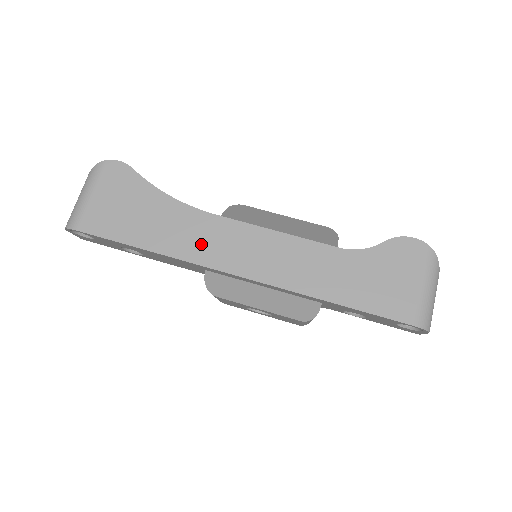
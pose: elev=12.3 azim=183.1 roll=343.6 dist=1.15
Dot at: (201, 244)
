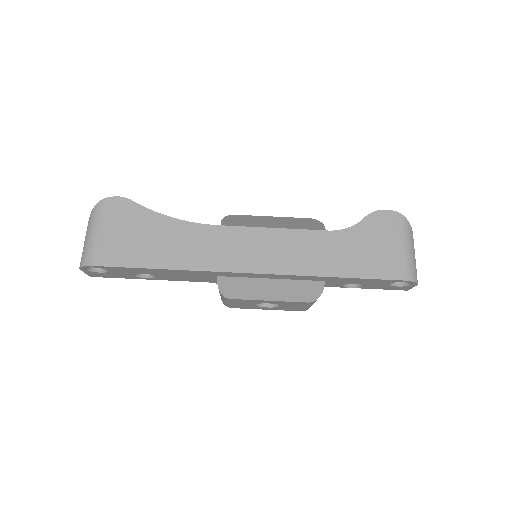
Dot at: (211, 253)
